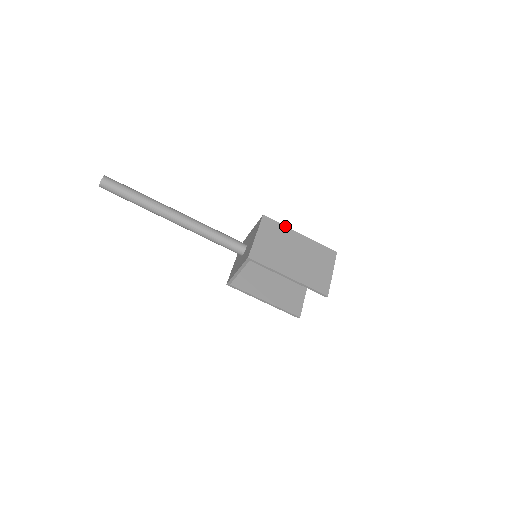
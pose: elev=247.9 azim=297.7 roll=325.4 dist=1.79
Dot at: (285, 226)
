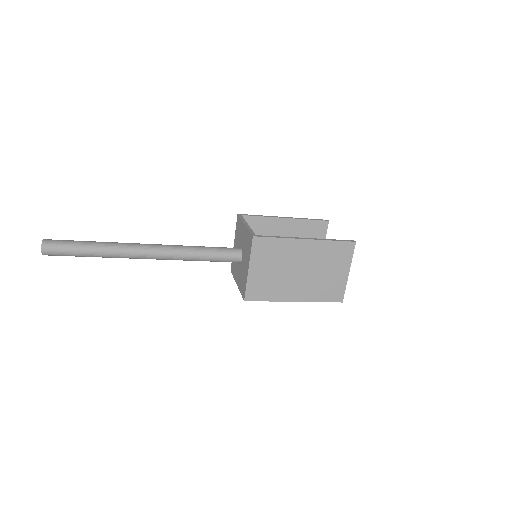
Dot at: (284, 238)
